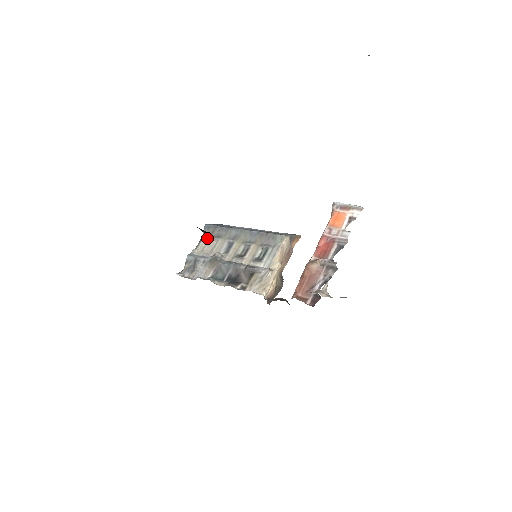
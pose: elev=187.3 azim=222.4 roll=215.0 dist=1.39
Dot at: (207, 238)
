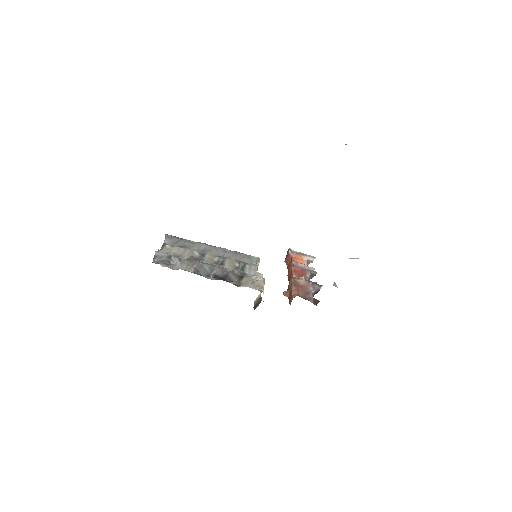
Dot at: (171, 245)
